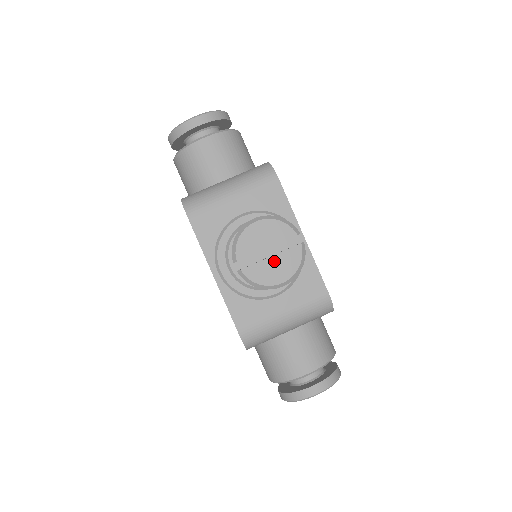
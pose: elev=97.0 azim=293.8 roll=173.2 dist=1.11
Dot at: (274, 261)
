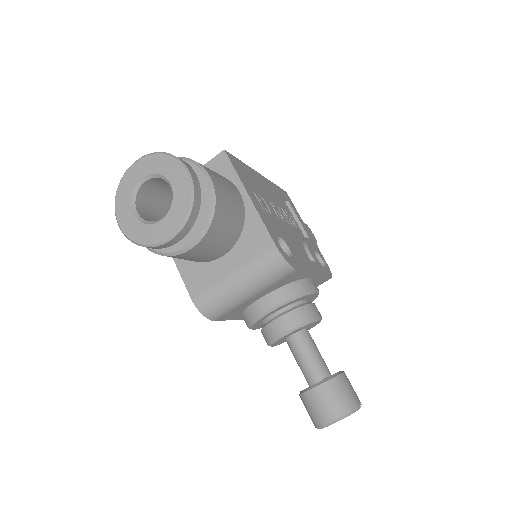
Dot at: occluded
